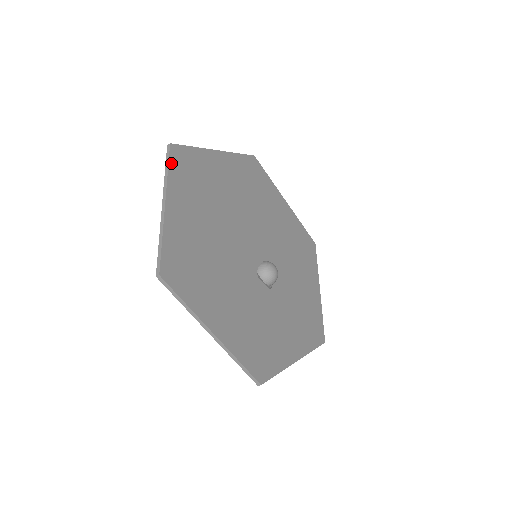
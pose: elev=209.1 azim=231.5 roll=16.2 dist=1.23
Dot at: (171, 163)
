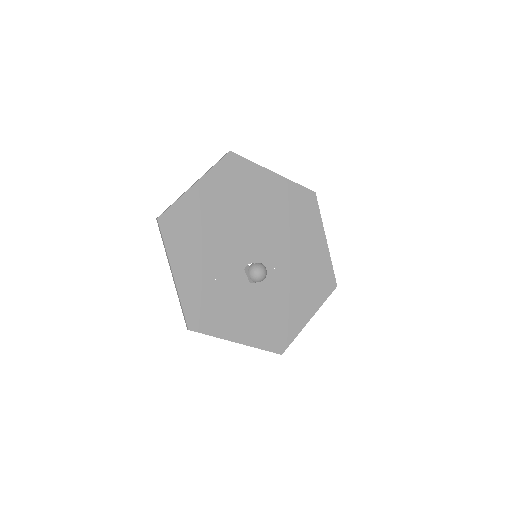
Dot at: (221, 163)
